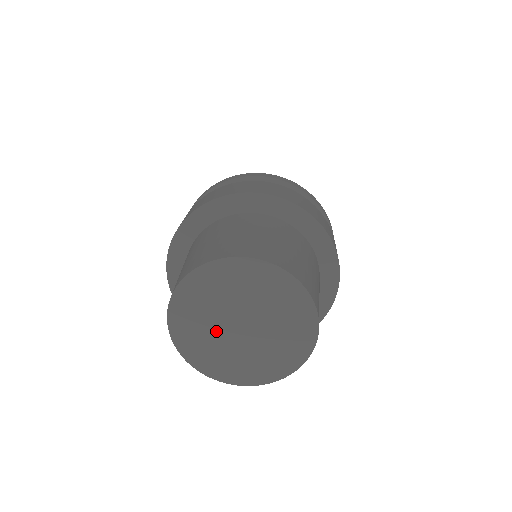
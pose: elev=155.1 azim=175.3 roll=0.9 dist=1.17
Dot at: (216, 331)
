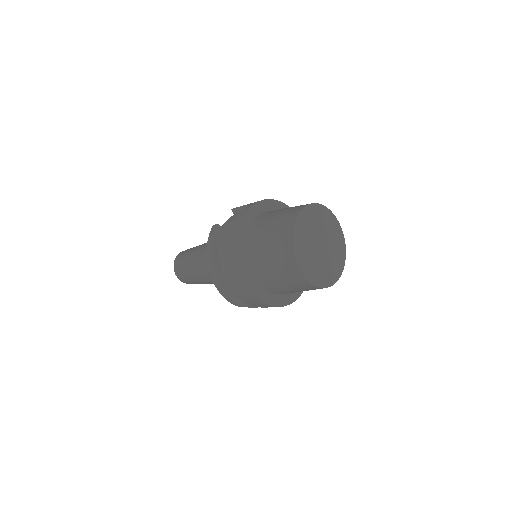
Dot at: (312, 236)
